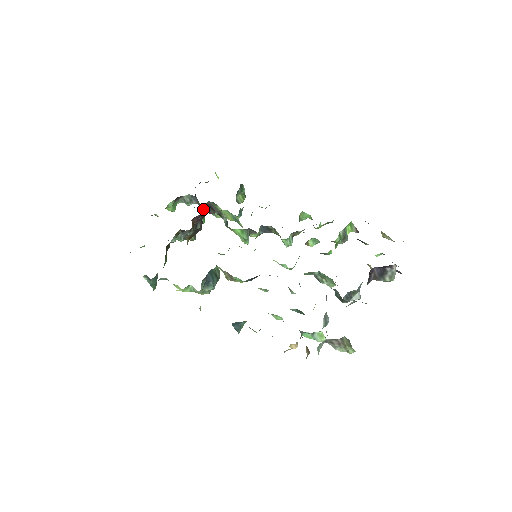
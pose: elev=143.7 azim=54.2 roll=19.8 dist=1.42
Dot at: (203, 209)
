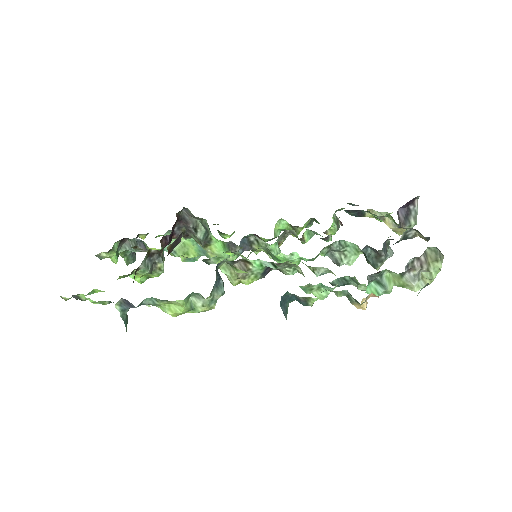
Dot at: (175, 222)
